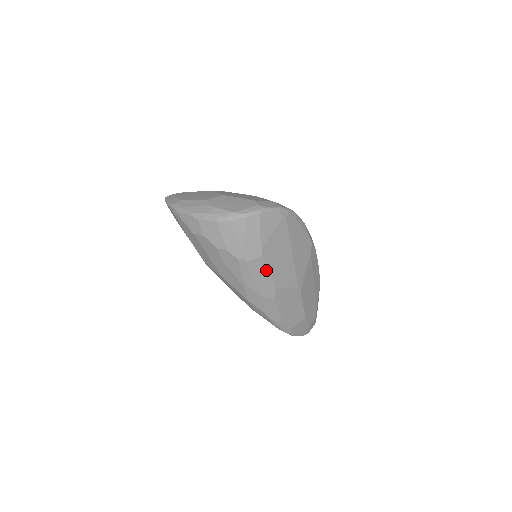
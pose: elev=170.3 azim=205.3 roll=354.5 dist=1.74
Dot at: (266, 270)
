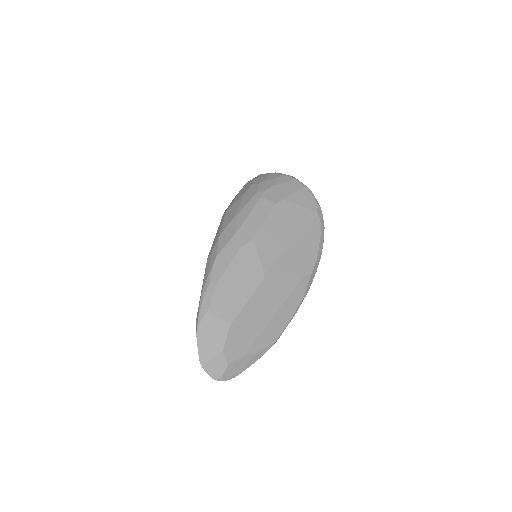
Dot at: (265, 217)
